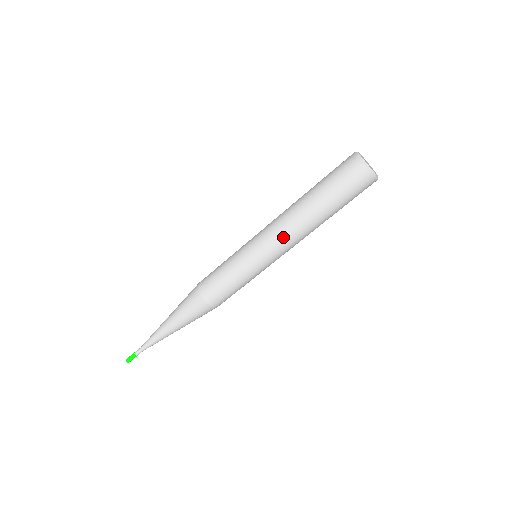
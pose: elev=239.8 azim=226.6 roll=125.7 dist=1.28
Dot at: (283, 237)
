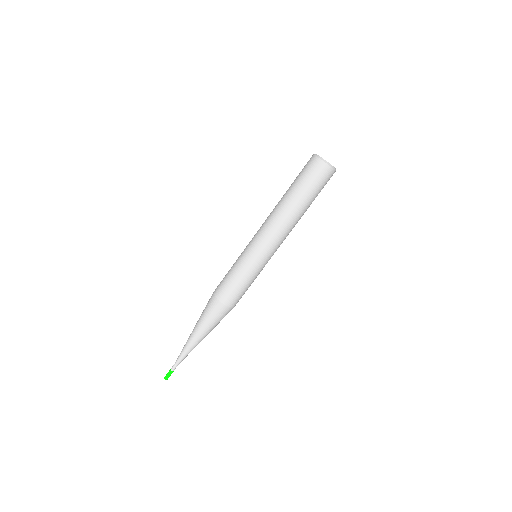
Dot at: (277, 234)
